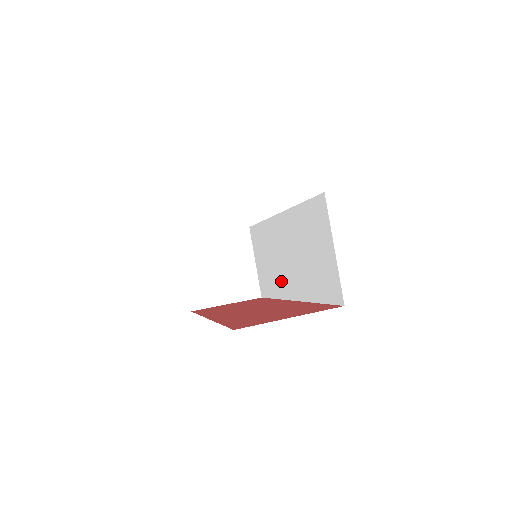
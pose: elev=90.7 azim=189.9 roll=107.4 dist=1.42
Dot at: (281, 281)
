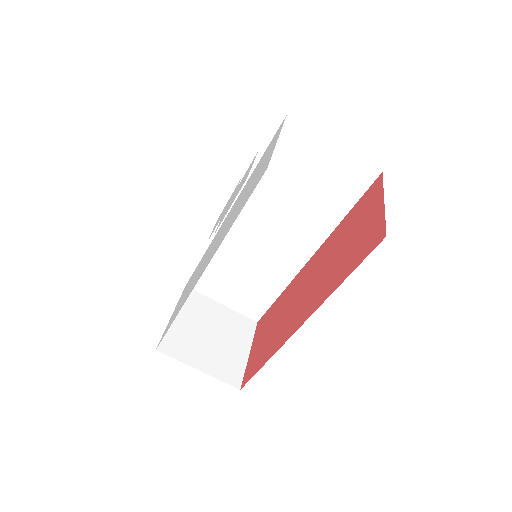
Dot at: (279, 266)
